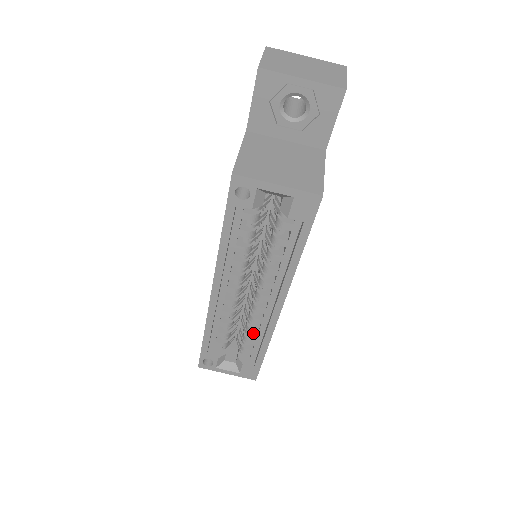
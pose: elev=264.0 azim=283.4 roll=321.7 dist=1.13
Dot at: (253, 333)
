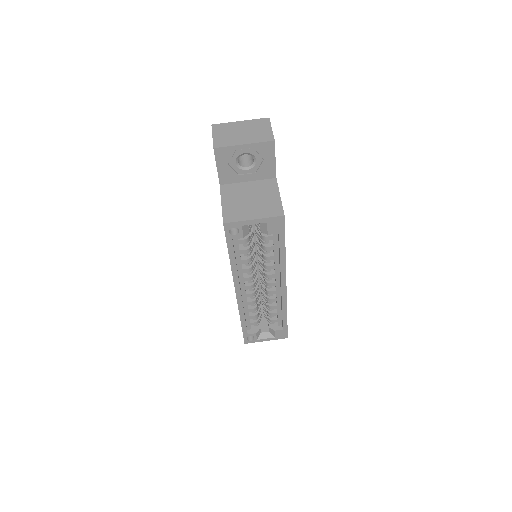
Dot at: (273, 308)
